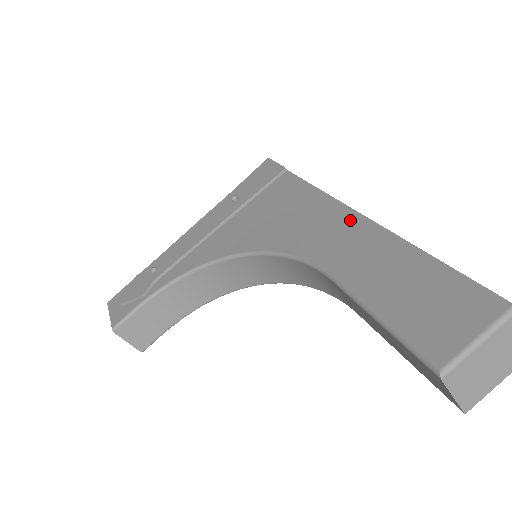
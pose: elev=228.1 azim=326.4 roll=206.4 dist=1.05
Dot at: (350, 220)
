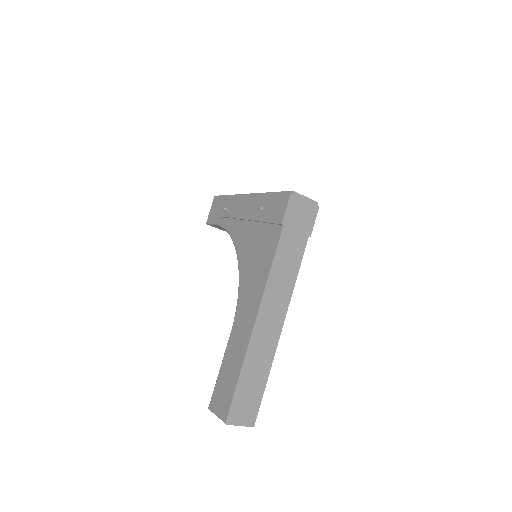
Dot at: (252, 317)
